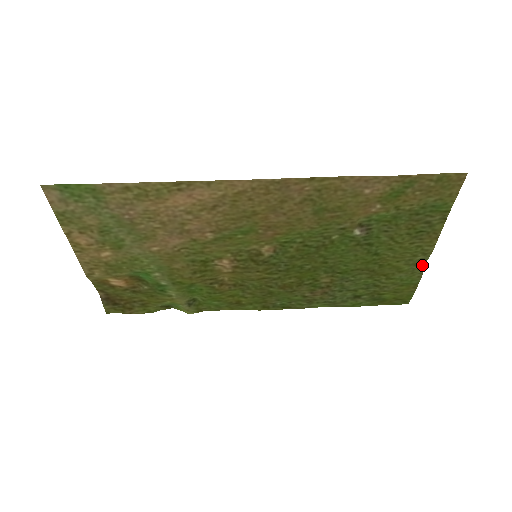
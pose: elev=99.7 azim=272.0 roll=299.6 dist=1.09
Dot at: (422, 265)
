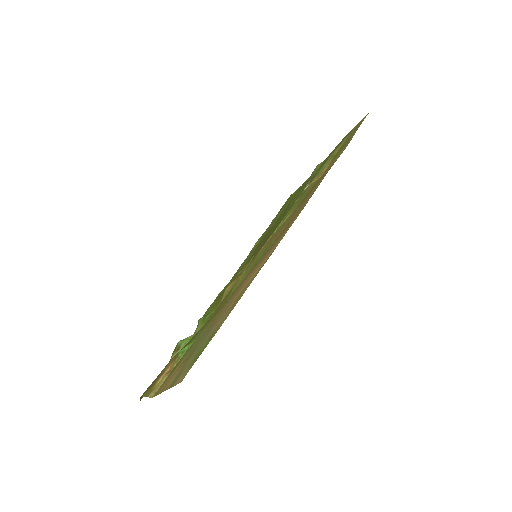
Dot at: (313, 171)
